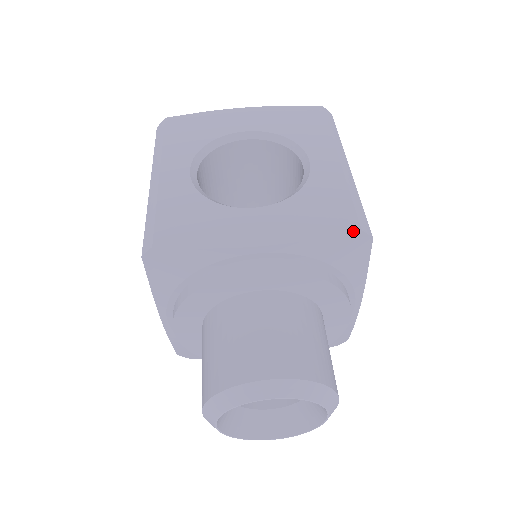
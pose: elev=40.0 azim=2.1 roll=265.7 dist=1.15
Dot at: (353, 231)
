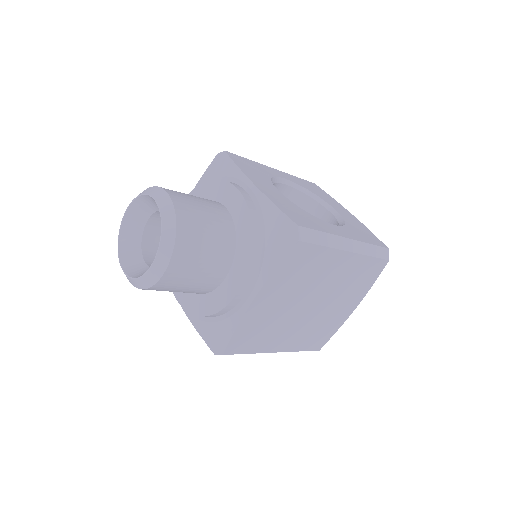
Dot at: (294, 221)
